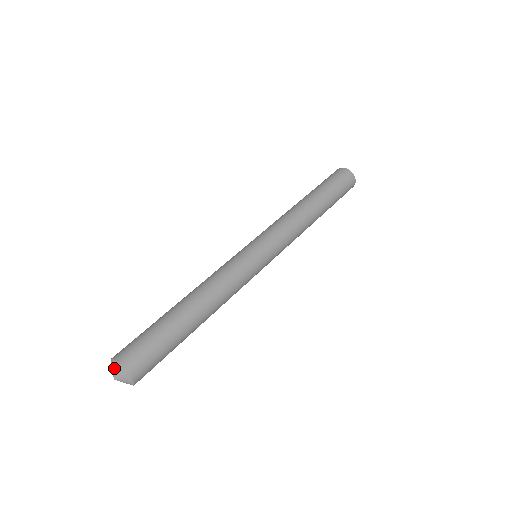
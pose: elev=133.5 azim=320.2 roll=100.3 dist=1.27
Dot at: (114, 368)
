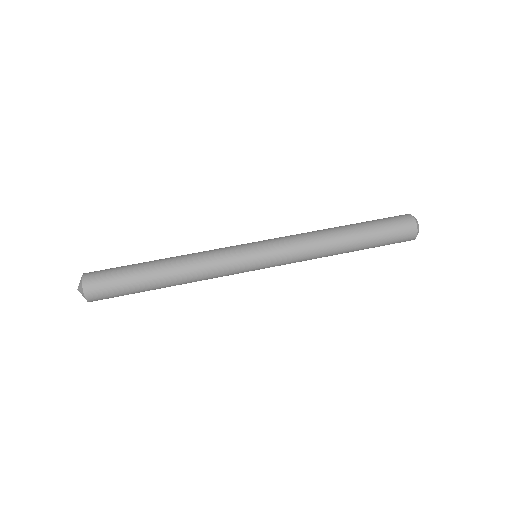
Dot at: (80, 280)
